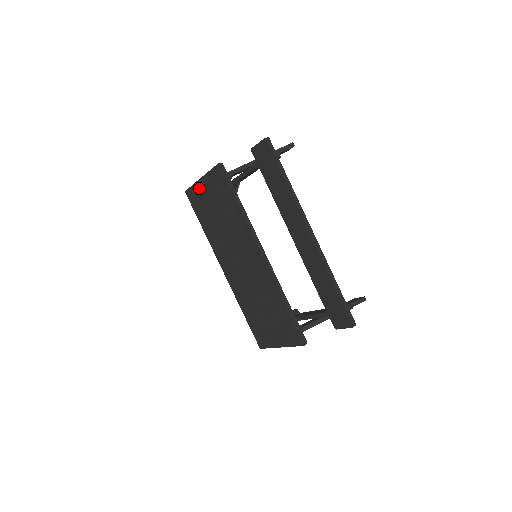
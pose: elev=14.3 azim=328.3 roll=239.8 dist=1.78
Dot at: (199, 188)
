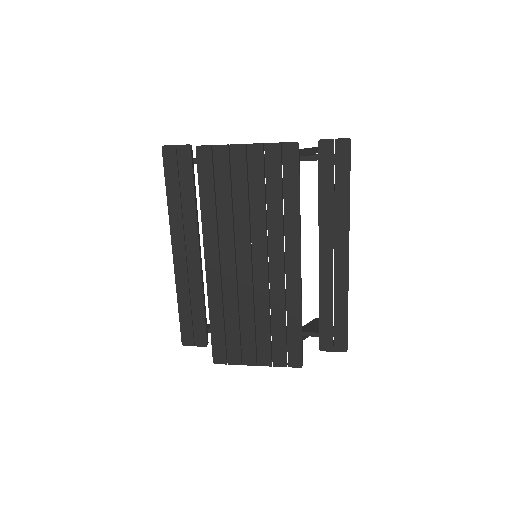
Dot at: (234, 154)
